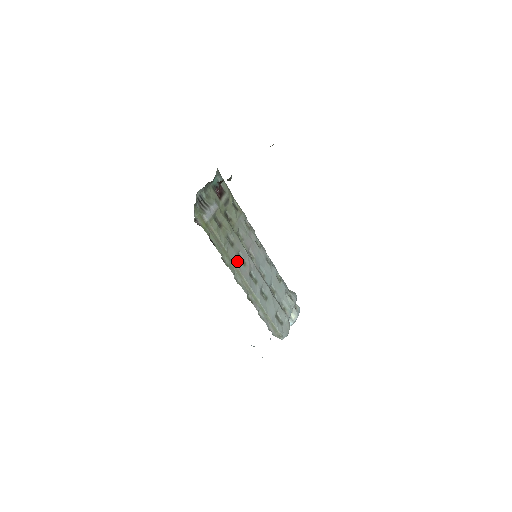
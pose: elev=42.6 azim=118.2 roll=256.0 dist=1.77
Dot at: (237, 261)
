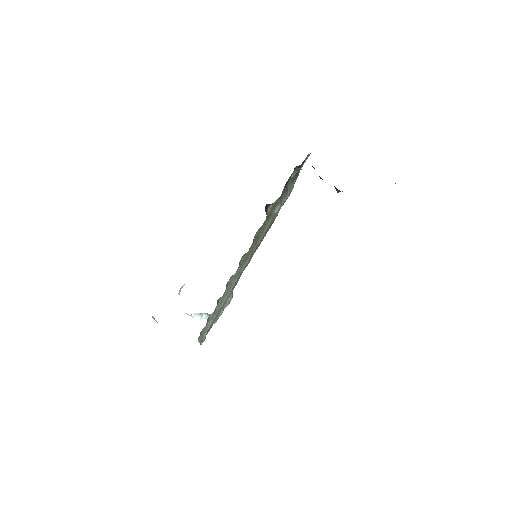
Dot at: occluded
